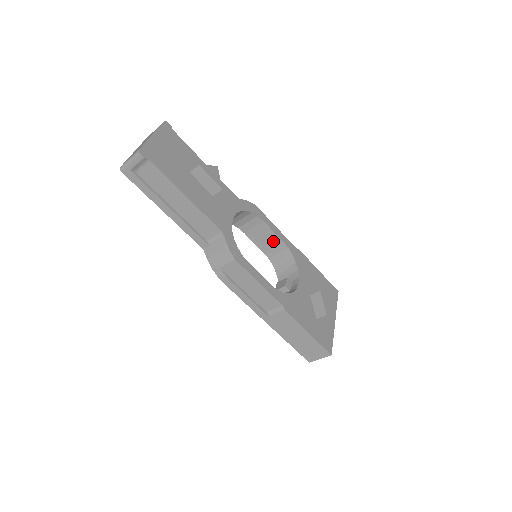
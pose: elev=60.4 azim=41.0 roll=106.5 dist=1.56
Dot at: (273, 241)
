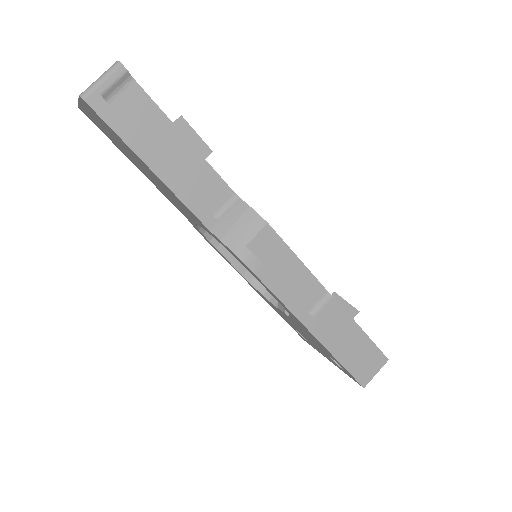
Dot at: occluded
